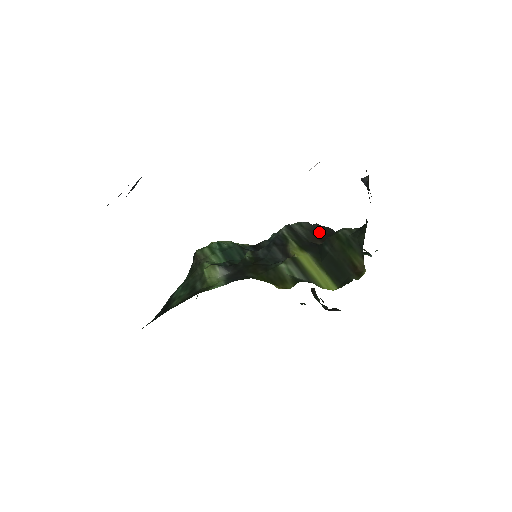
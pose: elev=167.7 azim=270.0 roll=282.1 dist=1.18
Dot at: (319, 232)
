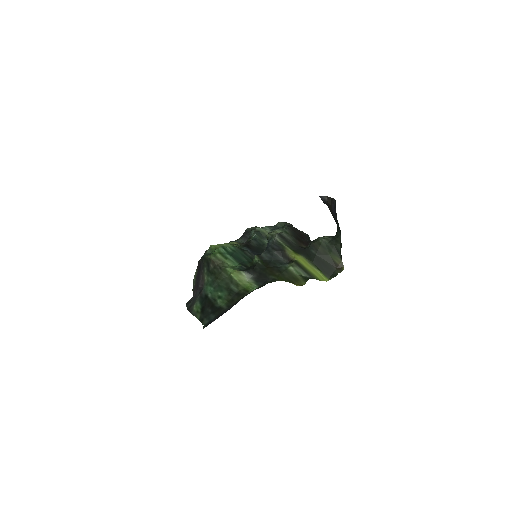
Dot at: (297, 235)
